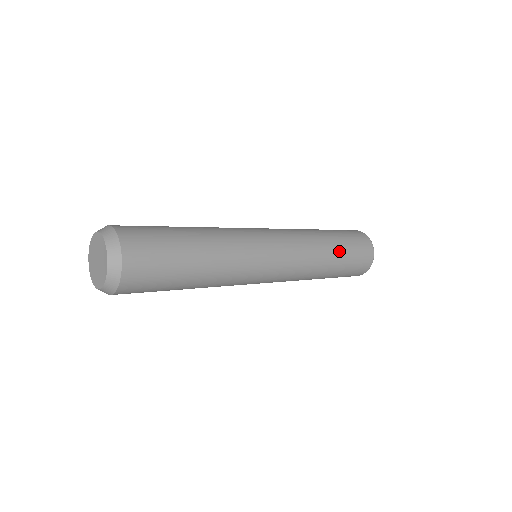
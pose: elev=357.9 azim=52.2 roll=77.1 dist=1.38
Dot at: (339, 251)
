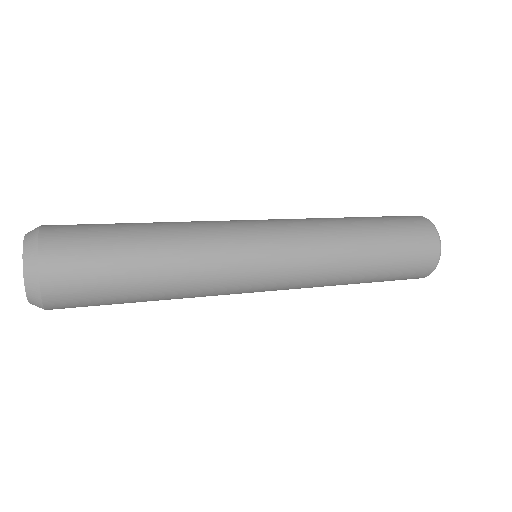
Dot at: (378, 241)
